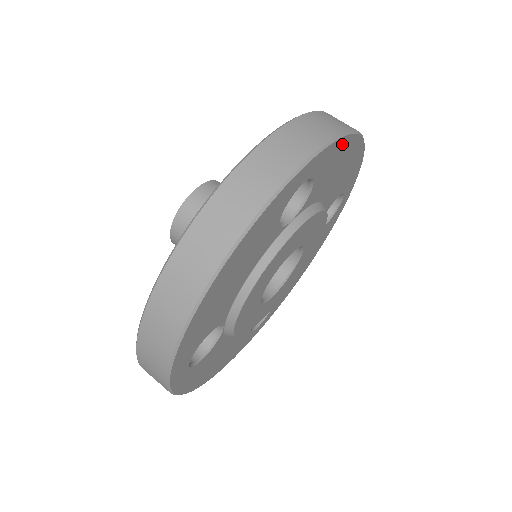
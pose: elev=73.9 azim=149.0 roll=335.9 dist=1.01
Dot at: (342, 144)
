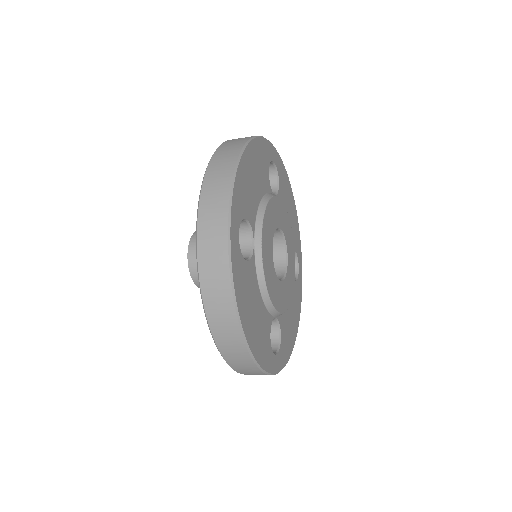
Dot at: (238, 182)
